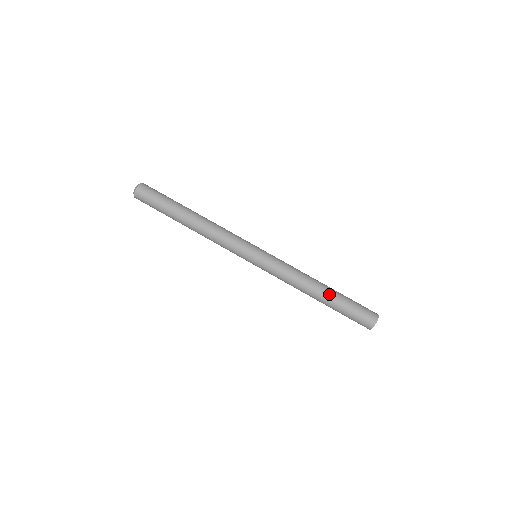
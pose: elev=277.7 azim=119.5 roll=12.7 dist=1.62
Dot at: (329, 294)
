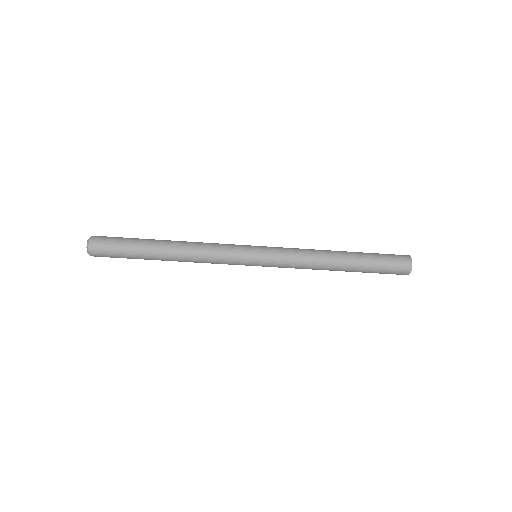
Dot at: (352, 263)
